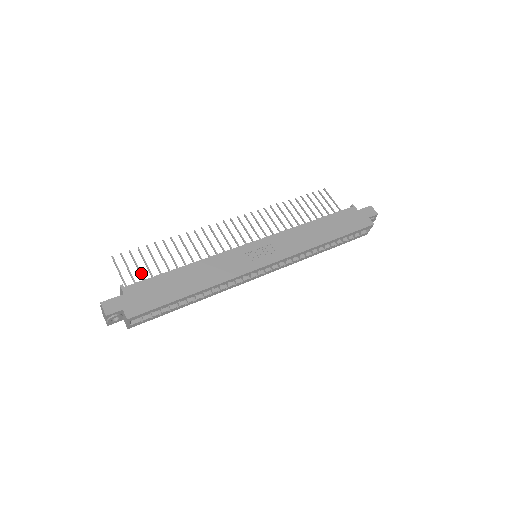
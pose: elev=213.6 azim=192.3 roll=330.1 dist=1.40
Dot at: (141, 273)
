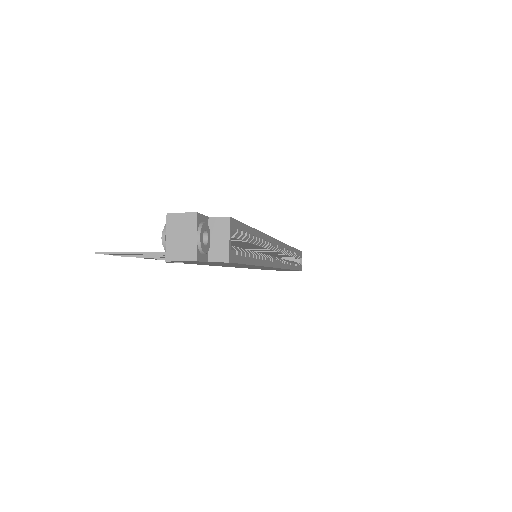
Dot at: occluded
